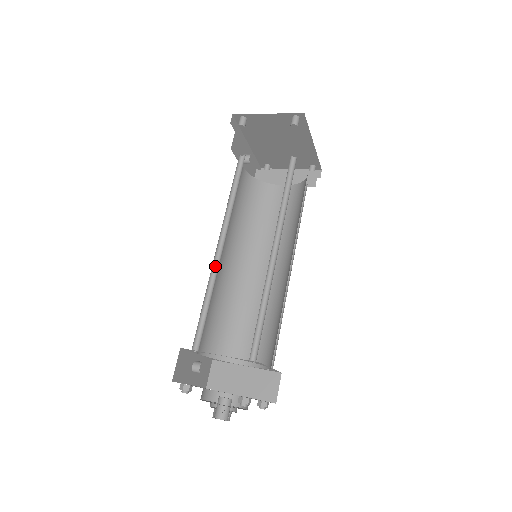
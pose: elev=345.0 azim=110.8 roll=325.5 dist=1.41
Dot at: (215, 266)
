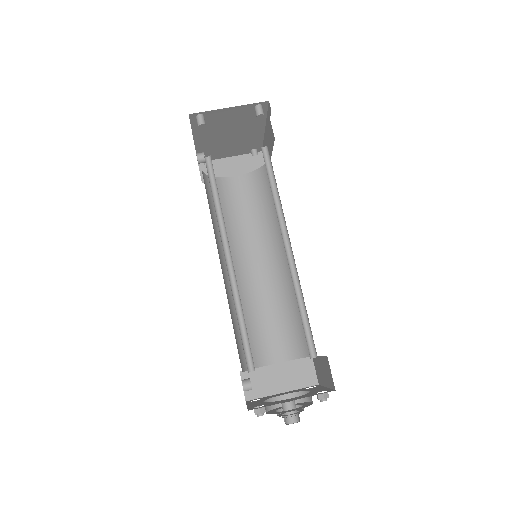
Dot at: (231, 280)
